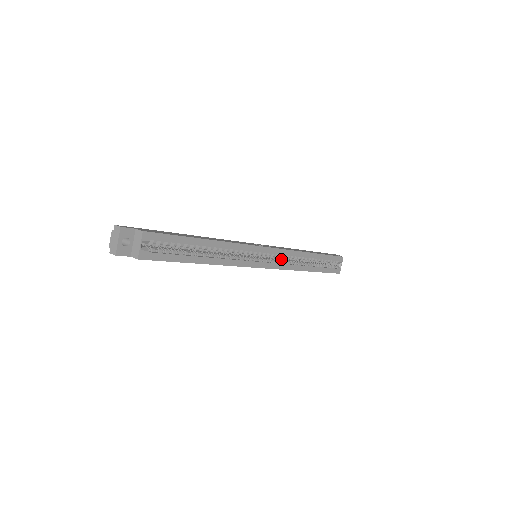
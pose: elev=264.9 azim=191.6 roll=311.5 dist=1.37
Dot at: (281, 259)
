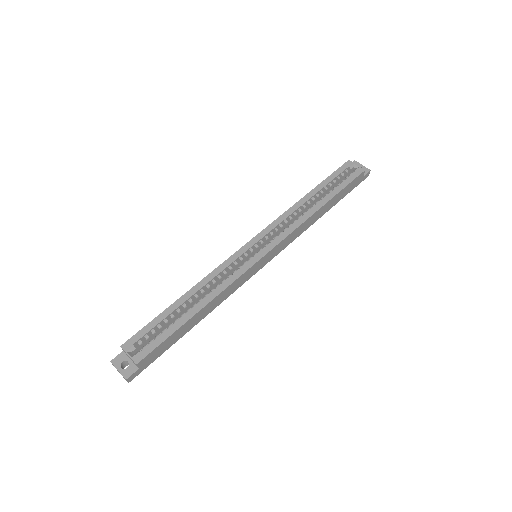
Dot at: occluded
